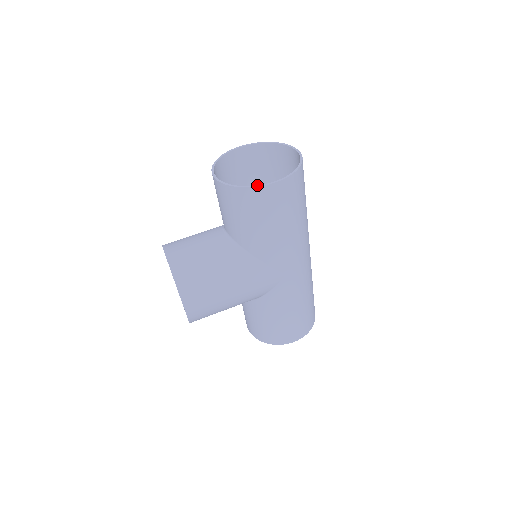
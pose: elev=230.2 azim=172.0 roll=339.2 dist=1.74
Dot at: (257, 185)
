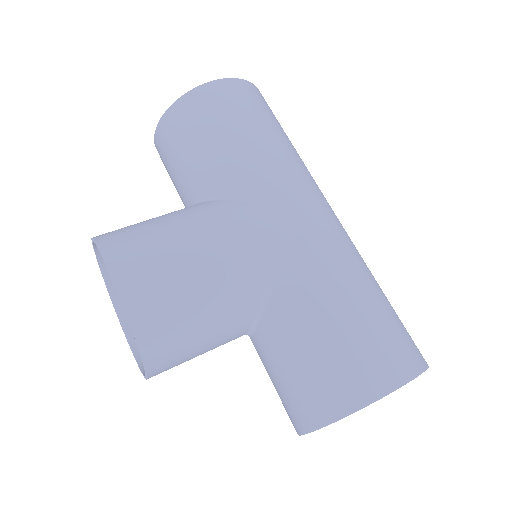
Dot at: (197, 89)
